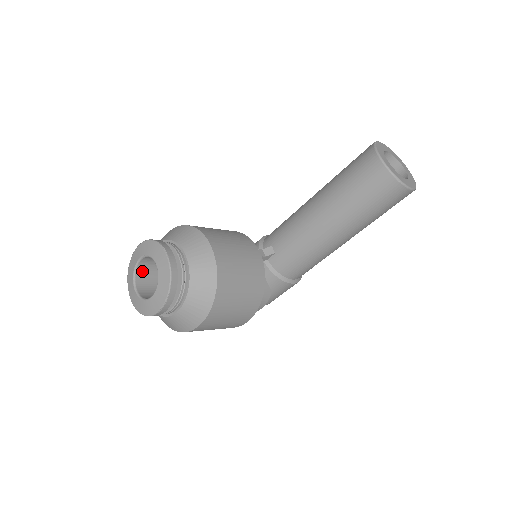
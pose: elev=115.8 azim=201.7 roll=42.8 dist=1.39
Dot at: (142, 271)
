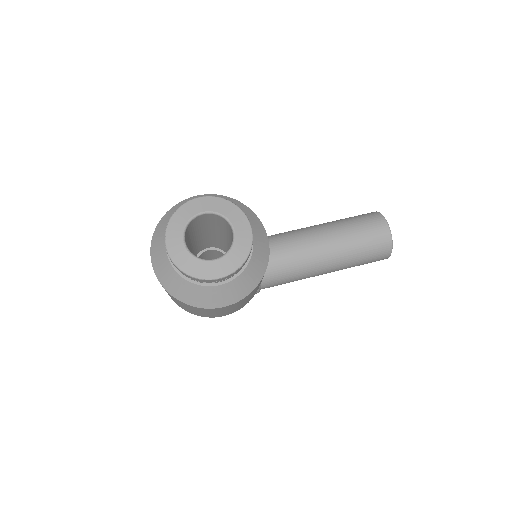
Dot at: (190, 225)
